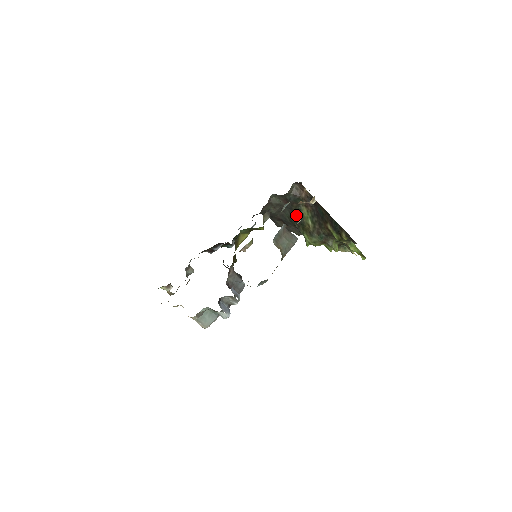
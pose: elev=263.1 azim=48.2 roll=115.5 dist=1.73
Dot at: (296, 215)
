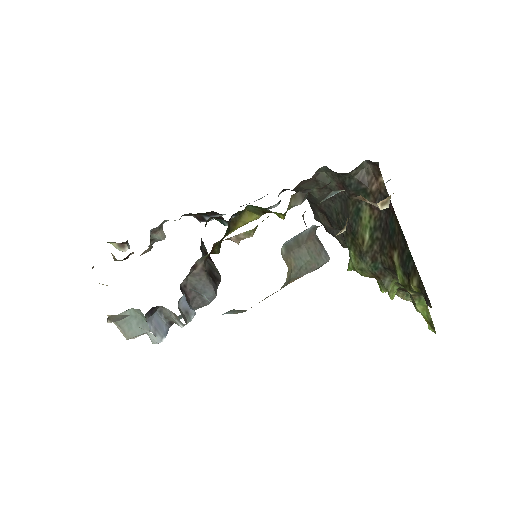
Dot at: (350, 215)
